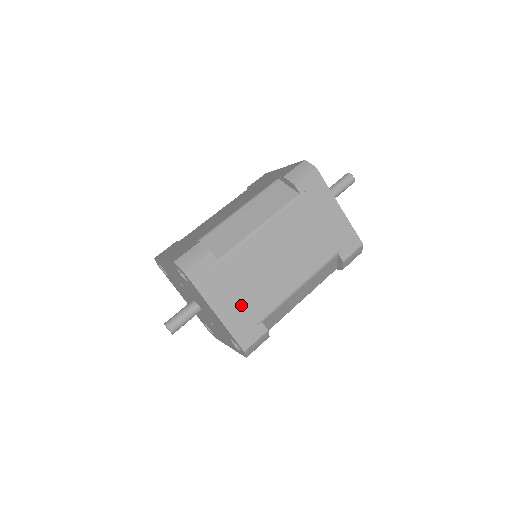
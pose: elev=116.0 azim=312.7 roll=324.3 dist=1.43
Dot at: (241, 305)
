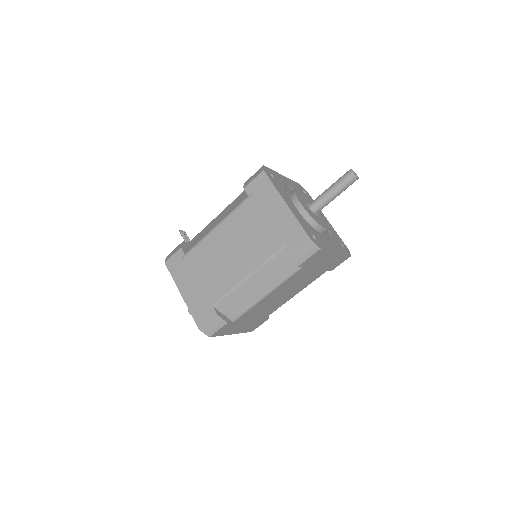
Dot at: (250, 323)
